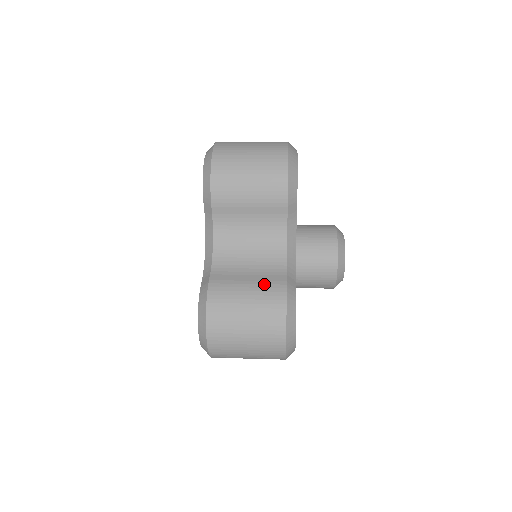
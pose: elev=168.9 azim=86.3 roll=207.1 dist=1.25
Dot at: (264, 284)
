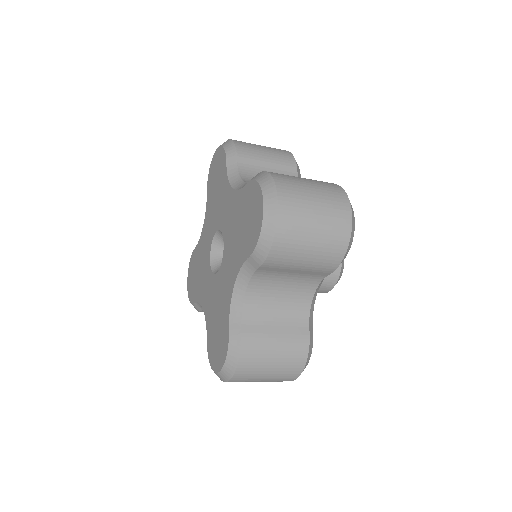
Dot at: (291, 338)
